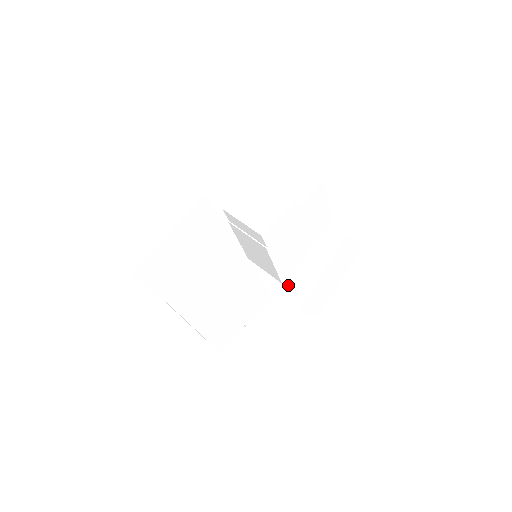
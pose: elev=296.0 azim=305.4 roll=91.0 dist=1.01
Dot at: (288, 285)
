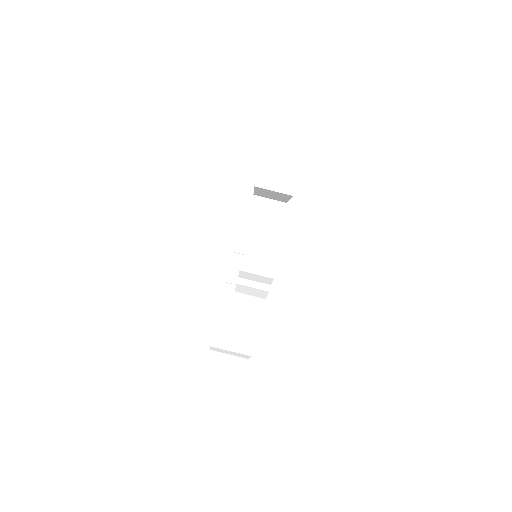
Dot at: occluded
